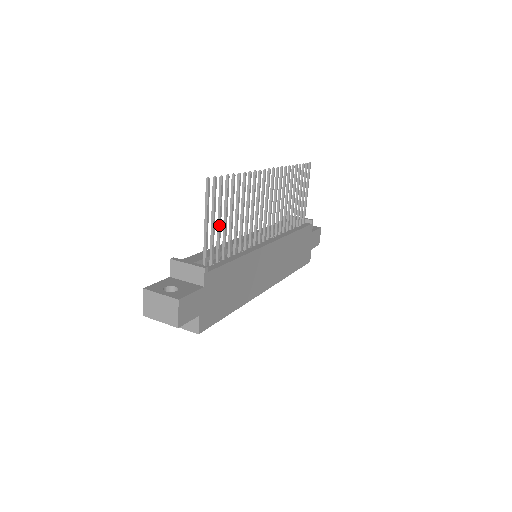
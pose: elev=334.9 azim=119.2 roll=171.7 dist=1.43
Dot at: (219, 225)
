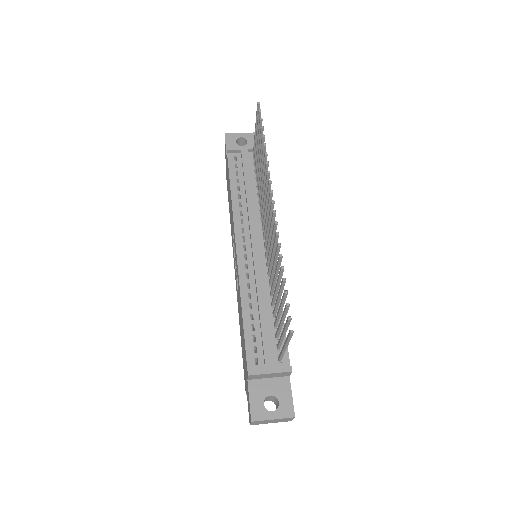
Dot at: (282, 325)
